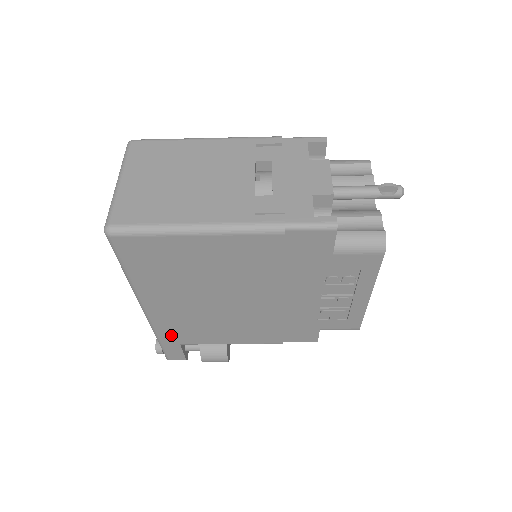
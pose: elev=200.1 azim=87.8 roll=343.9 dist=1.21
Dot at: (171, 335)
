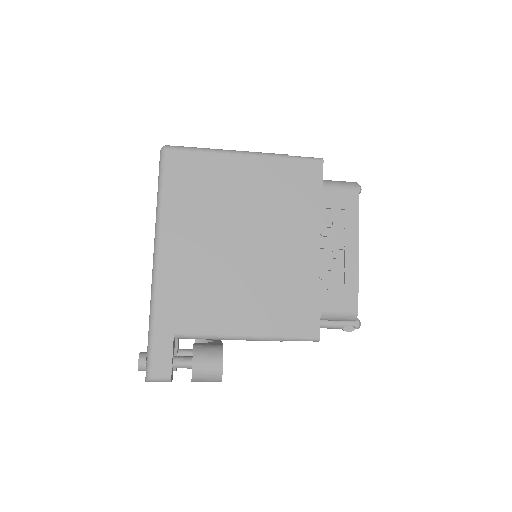
Dot at: (169, 310)
